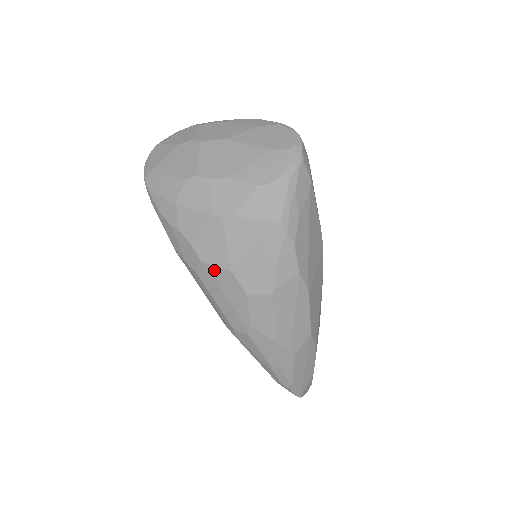
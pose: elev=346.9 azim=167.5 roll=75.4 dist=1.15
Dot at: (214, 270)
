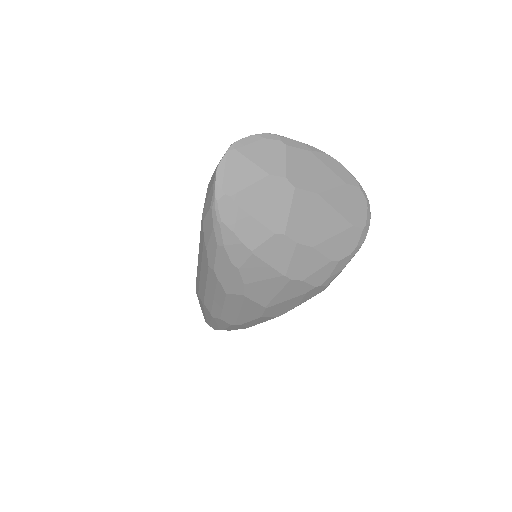
Dot at: (250, 302)
